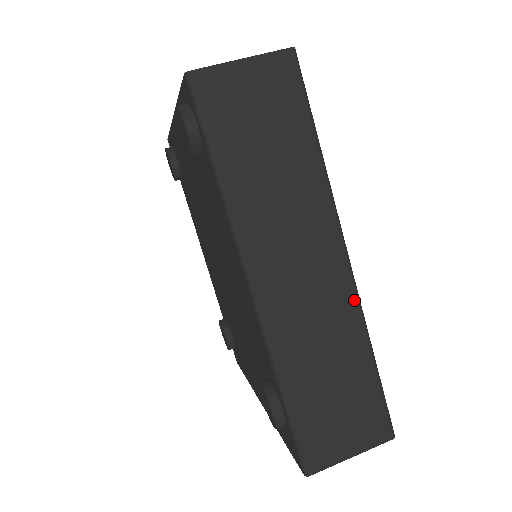
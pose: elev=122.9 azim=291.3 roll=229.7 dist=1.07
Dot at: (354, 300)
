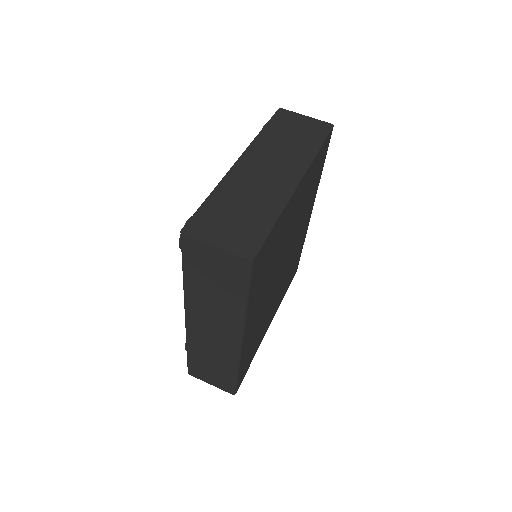
Dot at: (236, 354)
